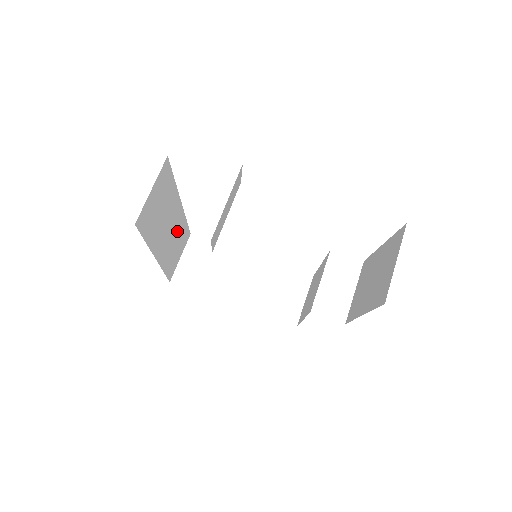
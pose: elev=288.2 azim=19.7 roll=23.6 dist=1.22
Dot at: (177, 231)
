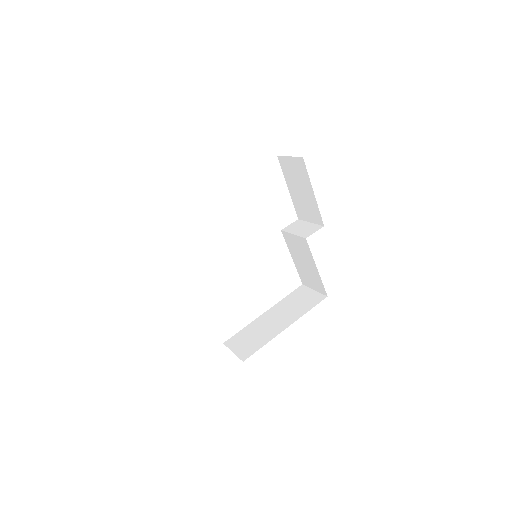
Dot at: occluded
